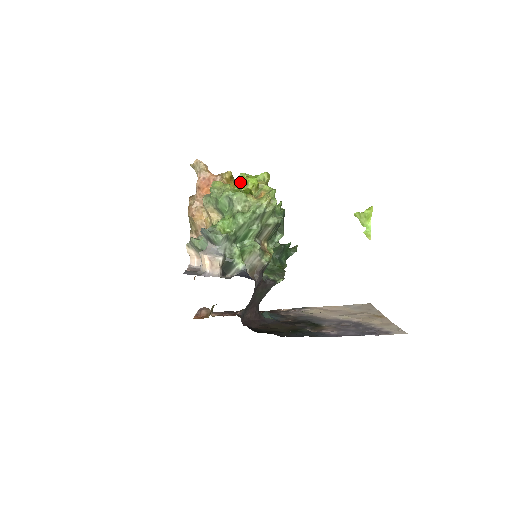
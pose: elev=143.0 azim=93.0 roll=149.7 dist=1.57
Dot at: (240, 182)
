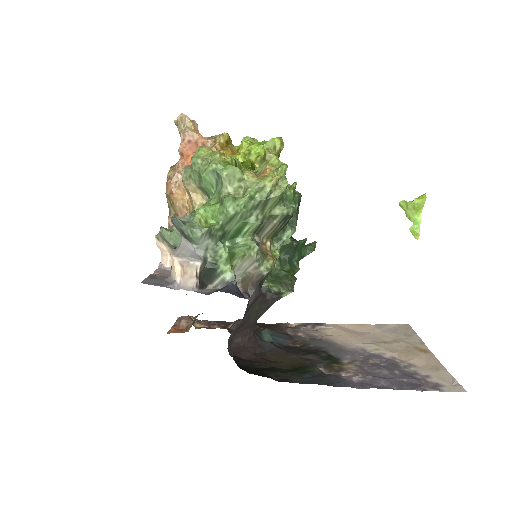
Dot at: (240, 150)
